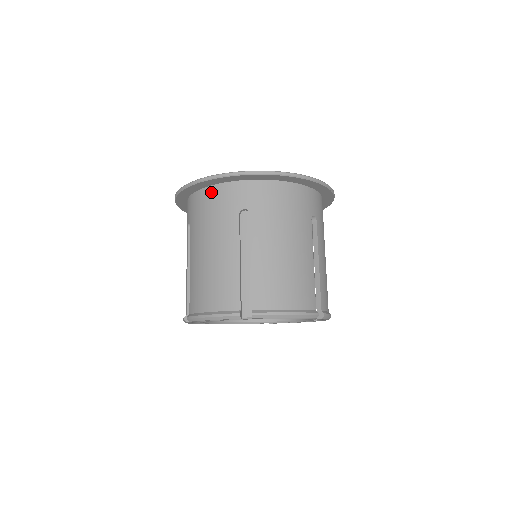
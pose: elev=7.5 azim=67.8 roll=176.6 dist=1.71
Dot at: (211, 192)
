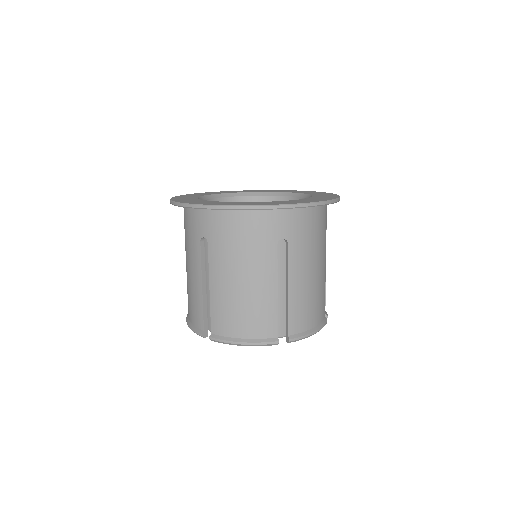
Dot at: (185, 211)
